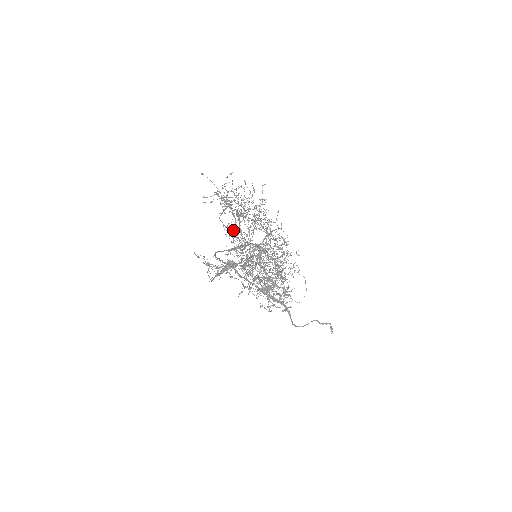
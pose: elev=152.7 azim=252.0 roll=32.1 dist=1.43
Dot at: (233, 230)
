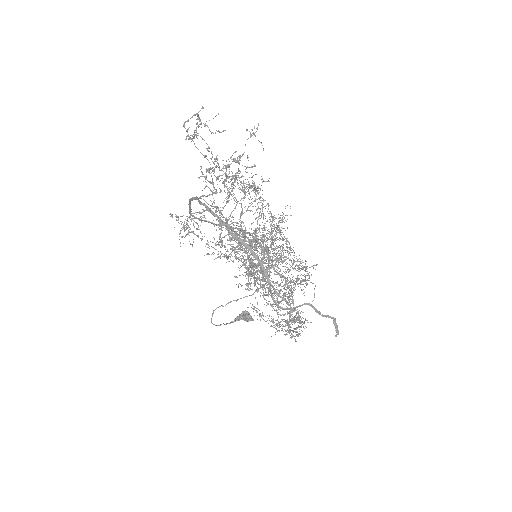
Dot at: (210, 169)
